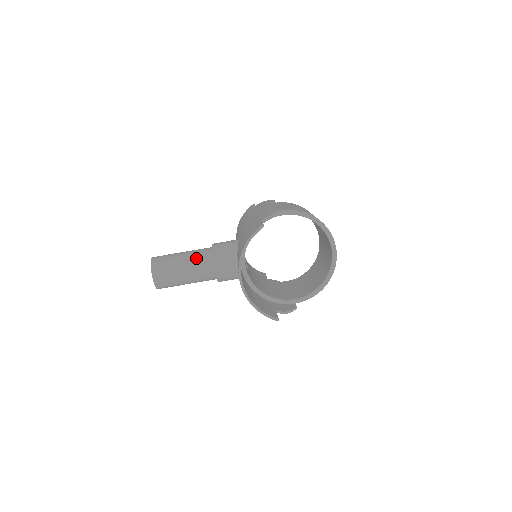
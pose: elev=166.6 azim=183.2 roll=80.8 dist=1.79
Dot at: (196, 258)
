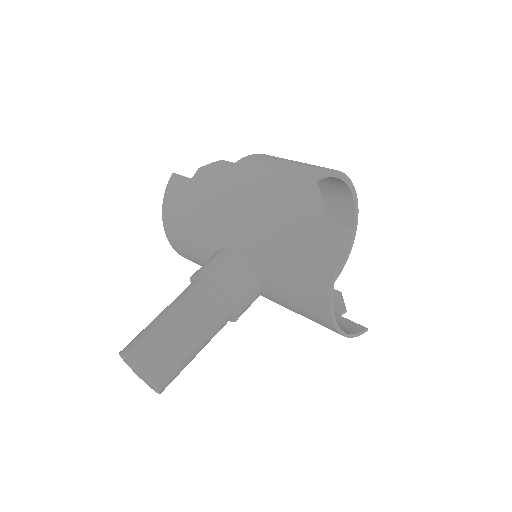
Dot at: (201, 314)
